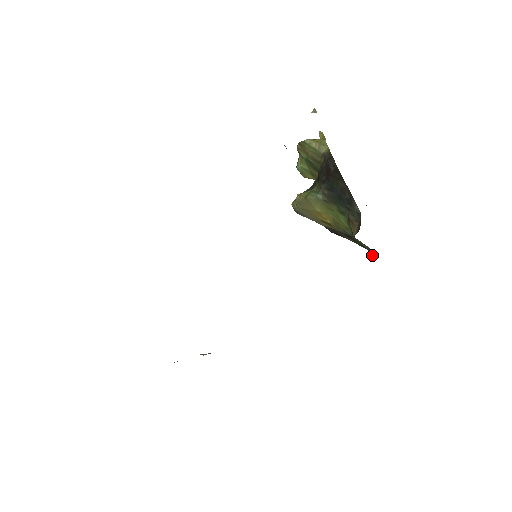
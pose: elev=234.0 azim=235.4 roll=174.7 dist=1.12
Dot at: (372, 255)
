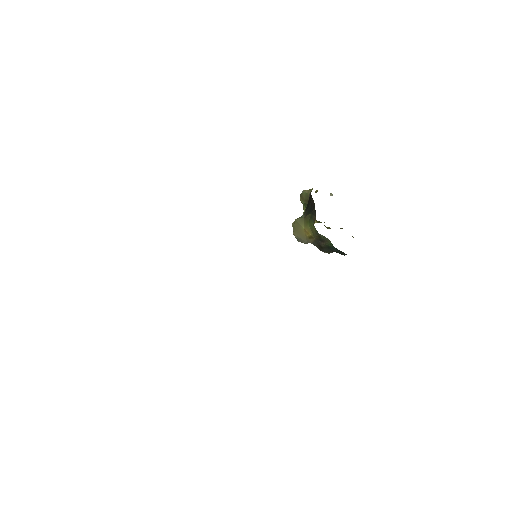
Dot at: occluded
